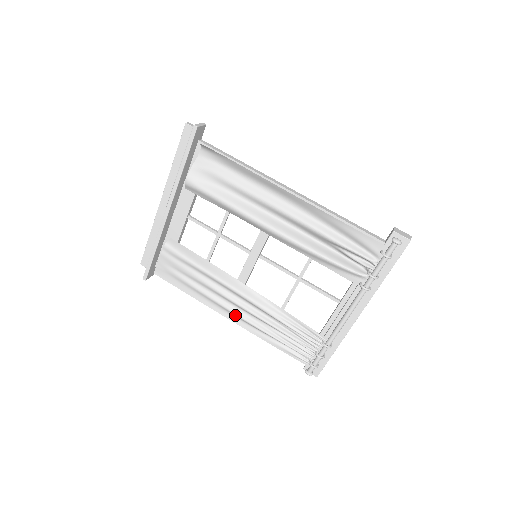
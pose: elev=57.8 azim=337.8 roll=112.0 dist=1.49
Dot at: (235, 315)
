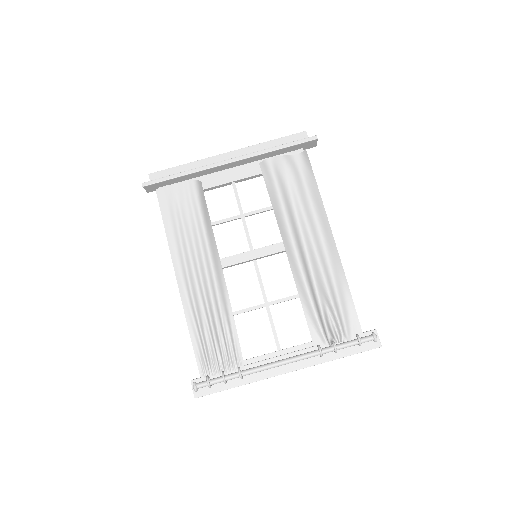
Dot at: (187, 282)
